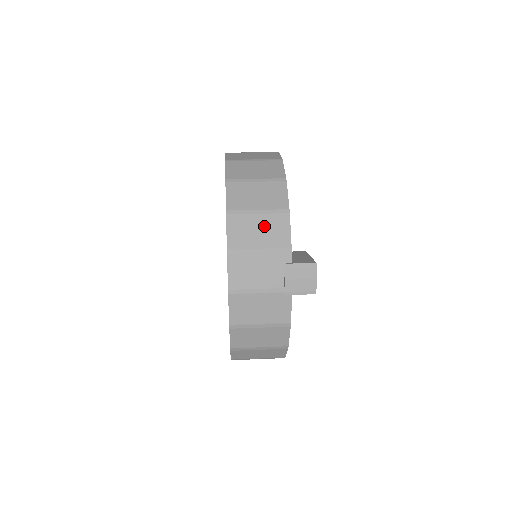
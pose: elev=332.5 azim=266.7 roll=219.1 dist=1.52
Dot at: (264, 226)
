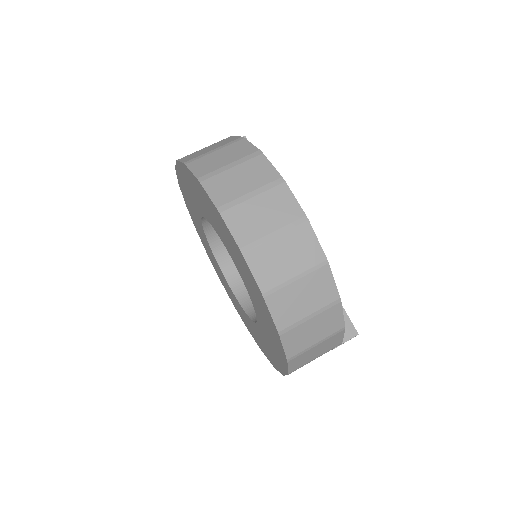
Dot at: (321, 347)
